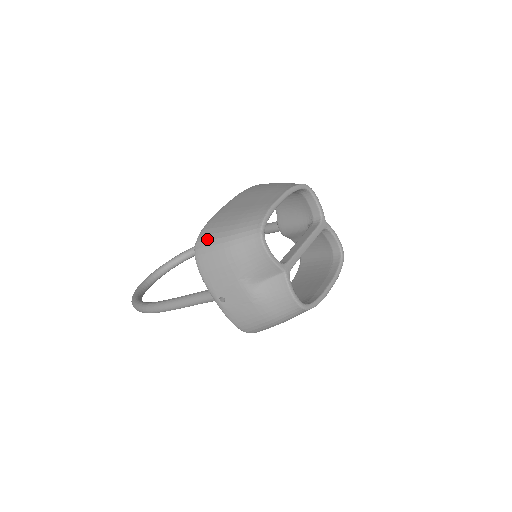
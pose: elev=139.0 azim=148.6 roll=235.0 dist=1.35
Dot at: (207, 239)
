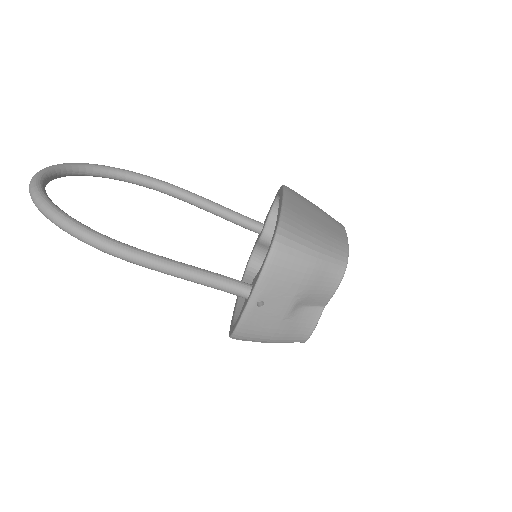
Dot at: (294, 239)
